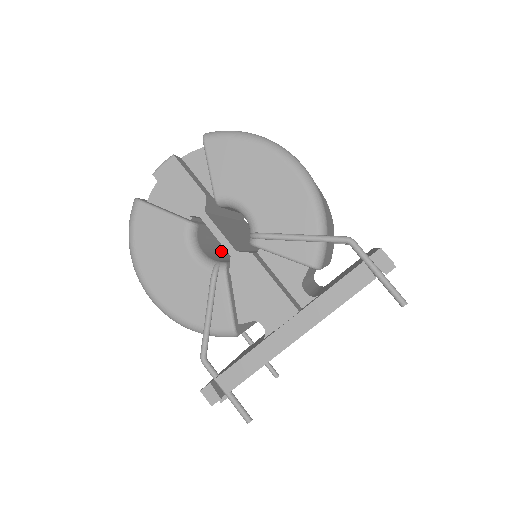
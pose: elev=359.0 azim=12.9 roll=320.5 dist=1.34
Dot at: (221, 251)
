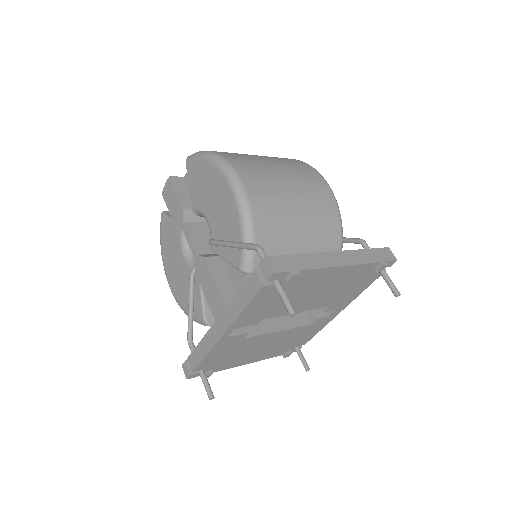
Dot at: occluded
